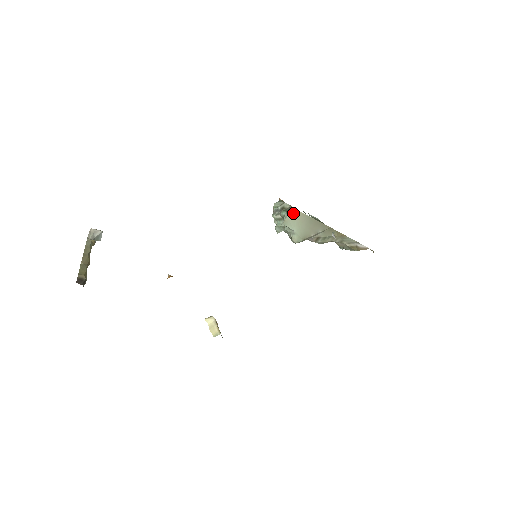
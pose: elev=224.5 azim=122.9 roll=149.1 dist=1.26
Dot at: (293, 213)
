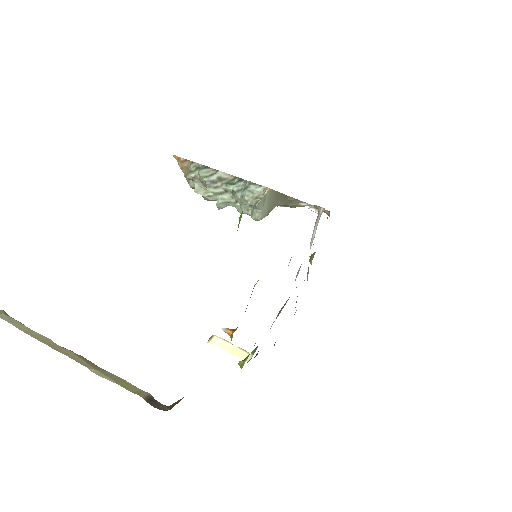
Dot at: (266, 193)
